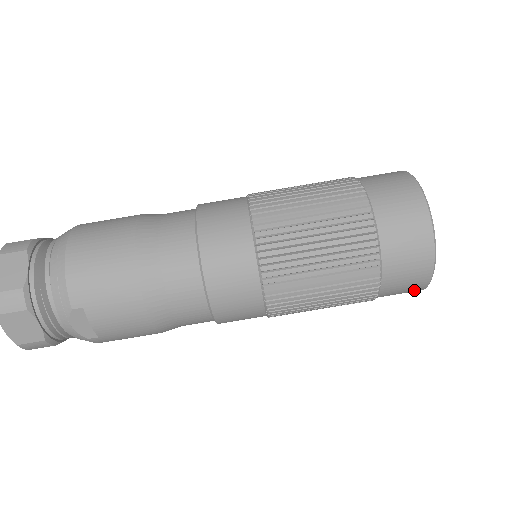
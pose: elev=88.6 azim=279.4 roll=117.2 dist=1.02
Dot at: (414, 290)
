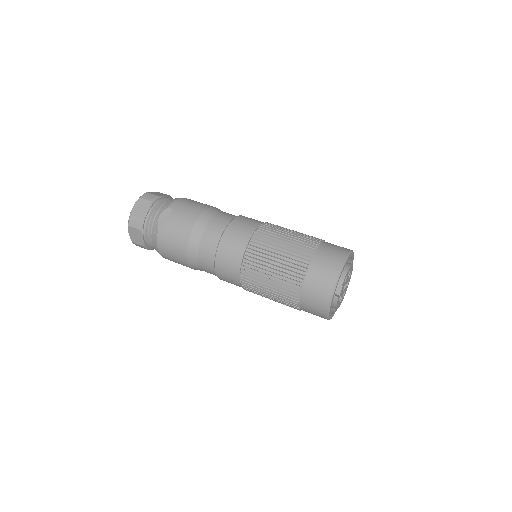
Dot at: (324, 296)
